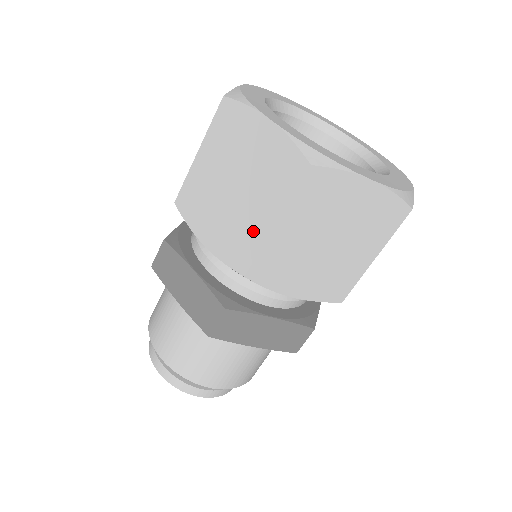
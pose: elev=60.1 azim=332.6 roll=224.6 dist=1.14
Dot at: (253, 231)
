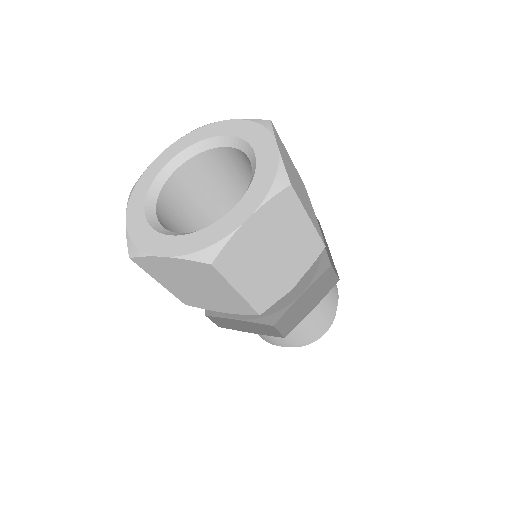
Dot at: occluded
